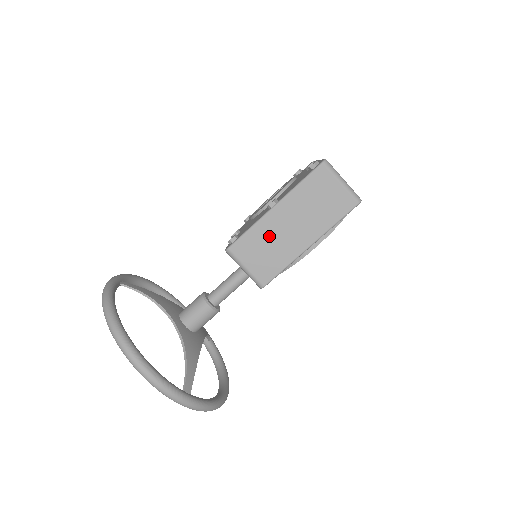
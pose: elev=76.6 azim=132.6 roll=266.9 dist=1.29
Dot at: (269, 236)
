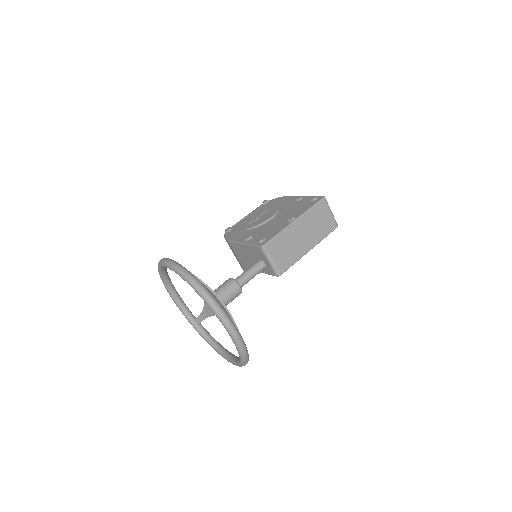
Dot at: (289, 240)
